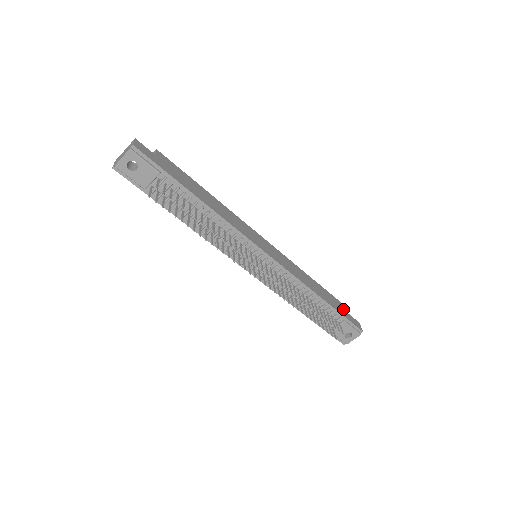
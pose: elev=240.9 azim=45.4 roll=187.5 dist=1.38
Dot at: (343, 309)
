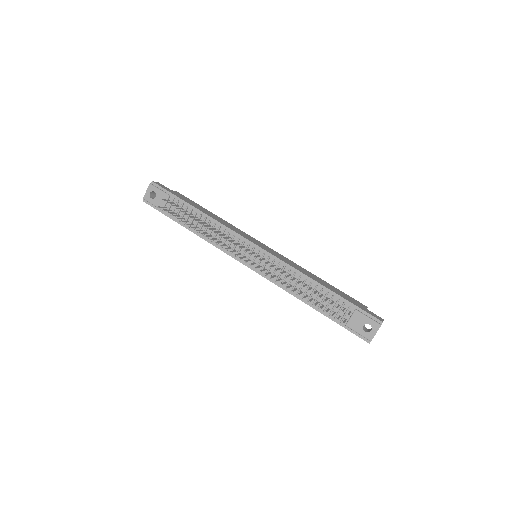
Dot at: (359, 304)
